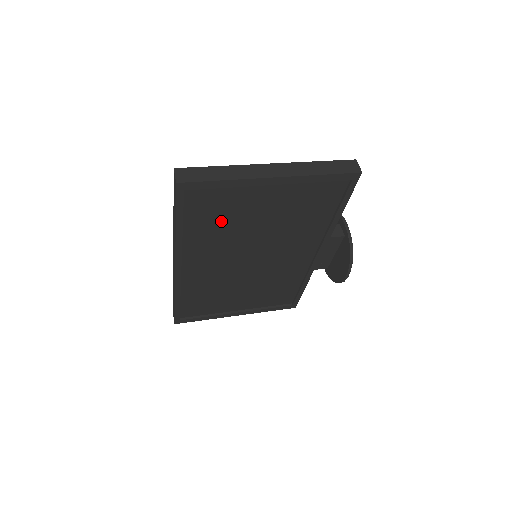
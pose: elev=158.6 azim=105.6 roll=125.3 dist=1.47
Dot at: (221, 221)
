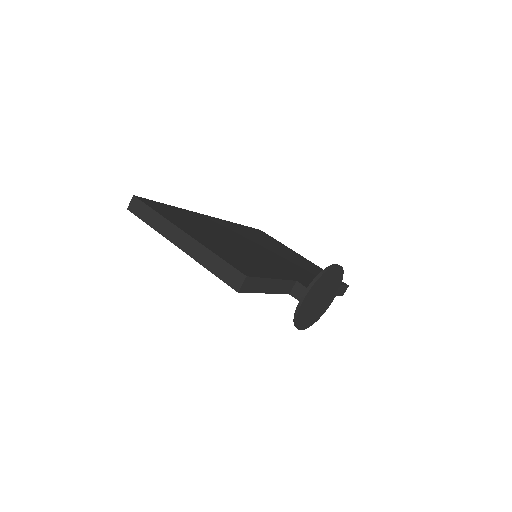
Dot at: occluded
